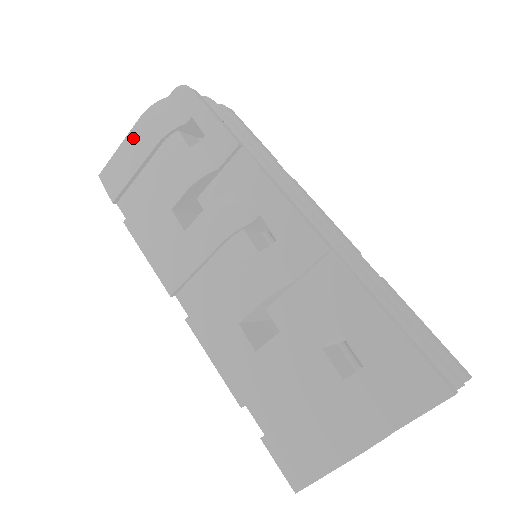
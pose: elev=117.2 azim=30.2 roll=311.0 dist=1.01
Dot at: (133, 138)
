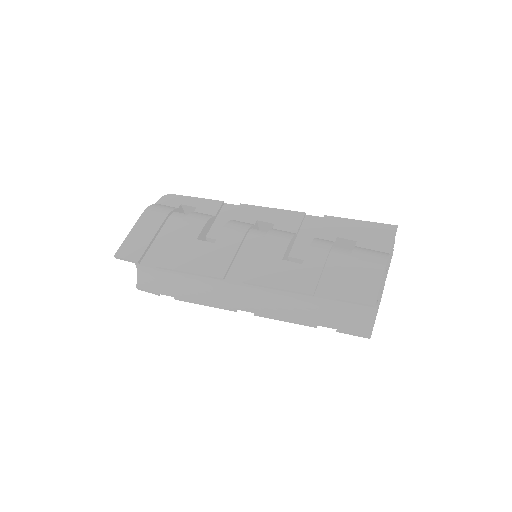
Dot at: (141, 224)
